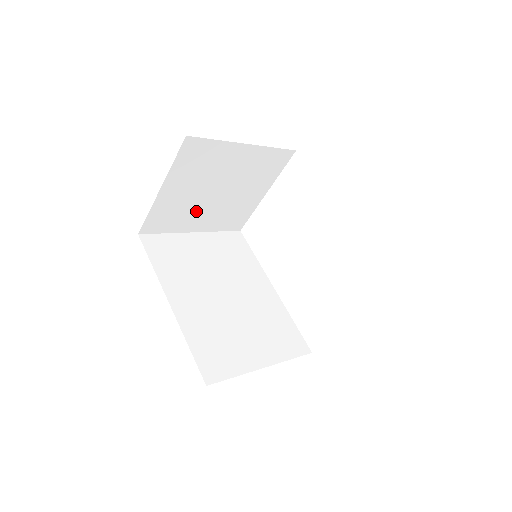
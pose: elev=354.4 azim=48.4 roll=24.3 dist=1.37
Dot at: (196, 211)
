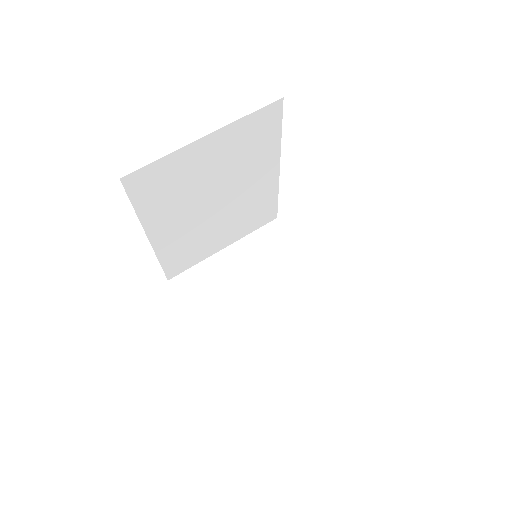
Dot at: occluded
